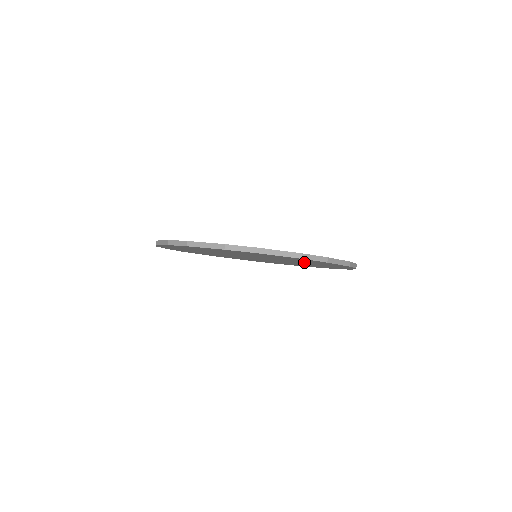
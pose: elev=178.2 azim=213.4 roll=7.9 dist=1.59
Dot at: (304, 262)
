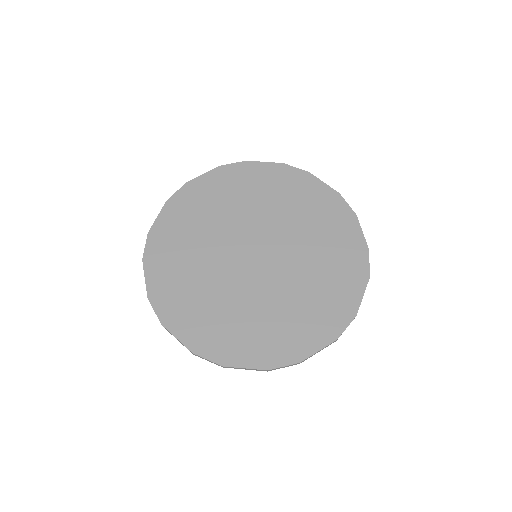
Dot at: (313, 236)
